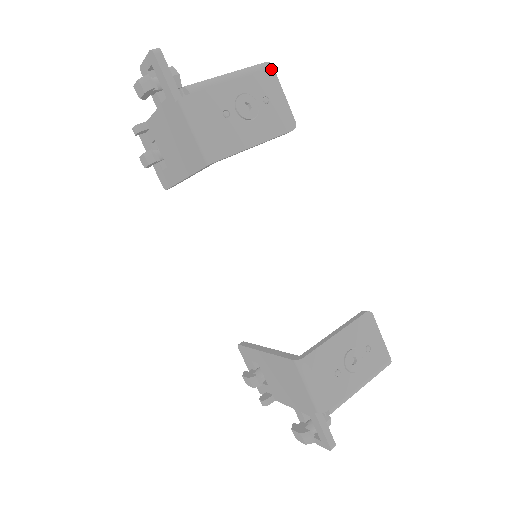
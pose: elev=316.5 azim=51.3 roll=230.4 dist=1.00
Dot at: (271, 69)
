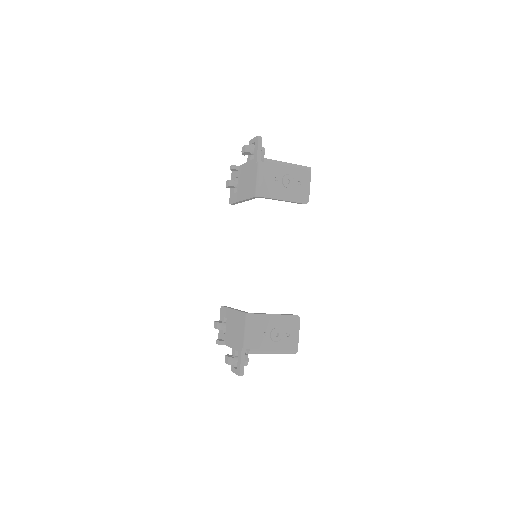
Dot at: (310, 171)
